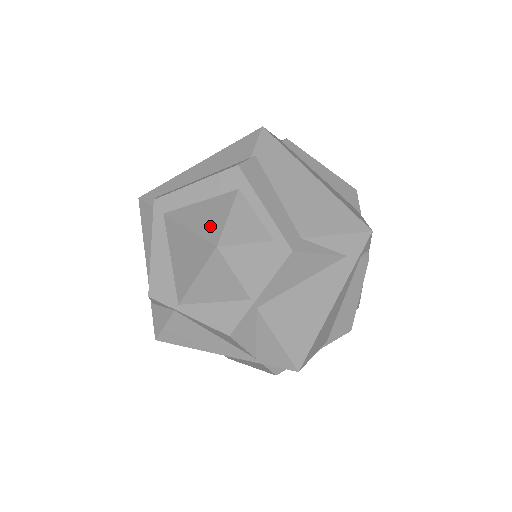
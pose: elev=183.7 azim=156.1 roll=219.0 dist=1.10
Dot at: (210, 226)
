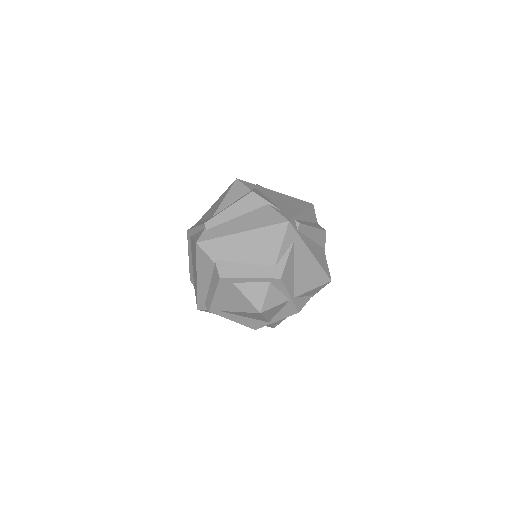
Dot at: (246, 306)
